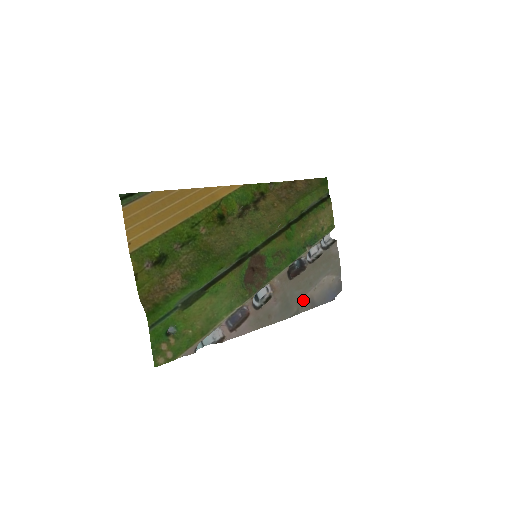
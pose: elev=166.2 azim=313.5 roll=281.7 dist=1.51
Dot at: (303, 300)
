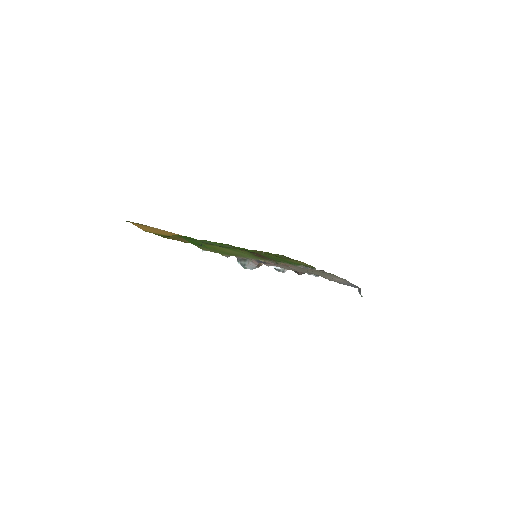
Dot at: occluded
